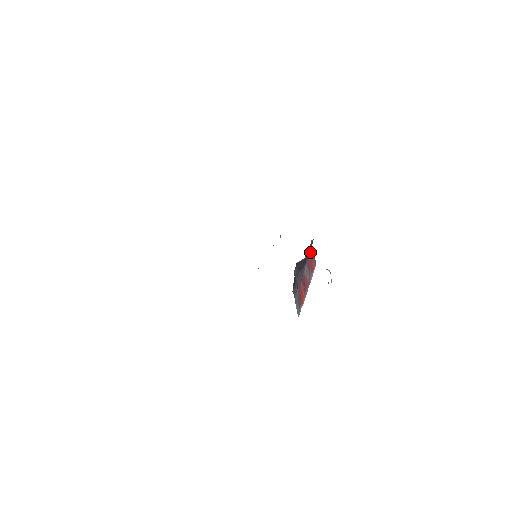
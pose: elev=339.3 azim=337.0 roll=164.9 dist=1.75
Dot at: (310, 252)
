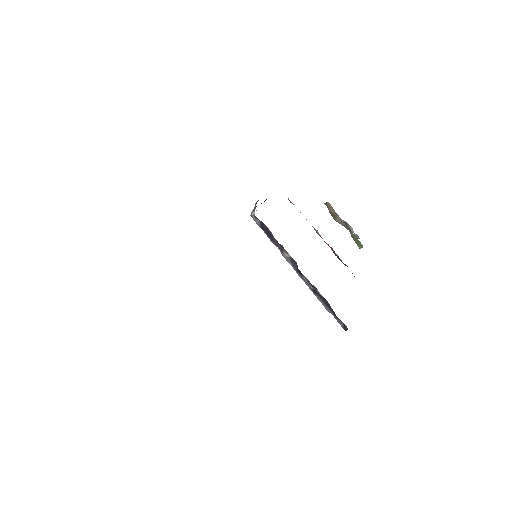
Dot at: occluded
